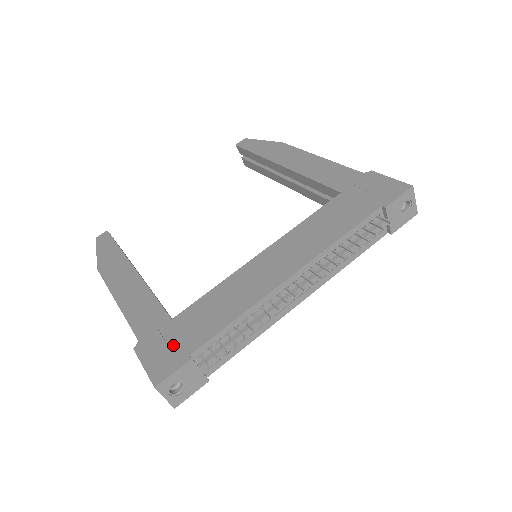
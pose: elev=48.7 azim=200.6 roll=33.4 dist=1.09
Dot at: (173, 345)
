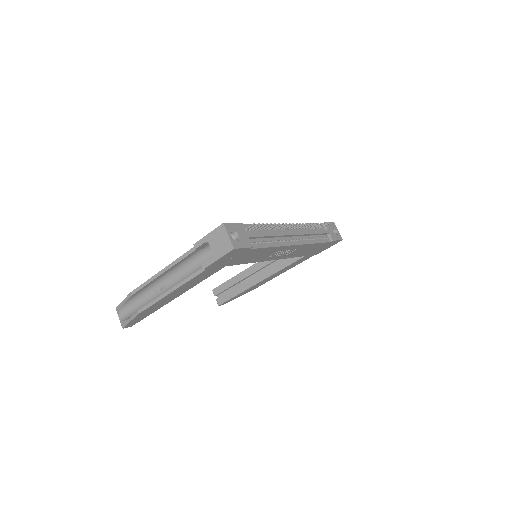
Dot at: occluded
